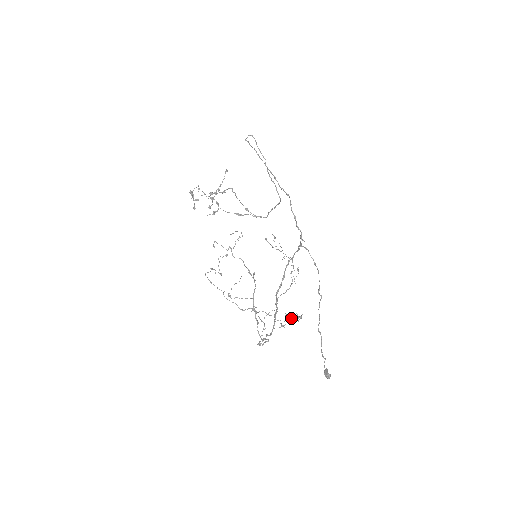
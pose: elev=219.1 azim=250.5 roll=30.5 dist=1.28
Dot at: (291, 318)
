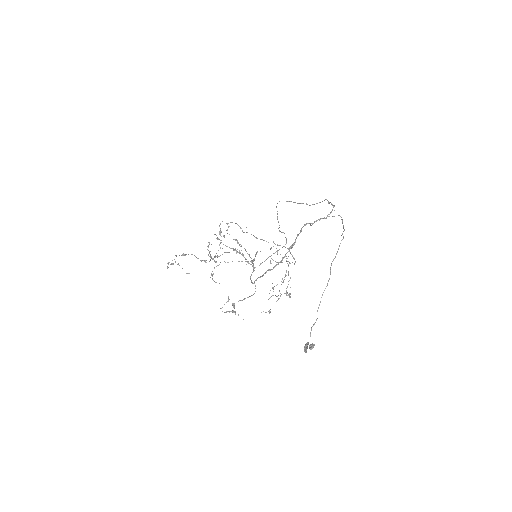
Dot at: (288, 281)
